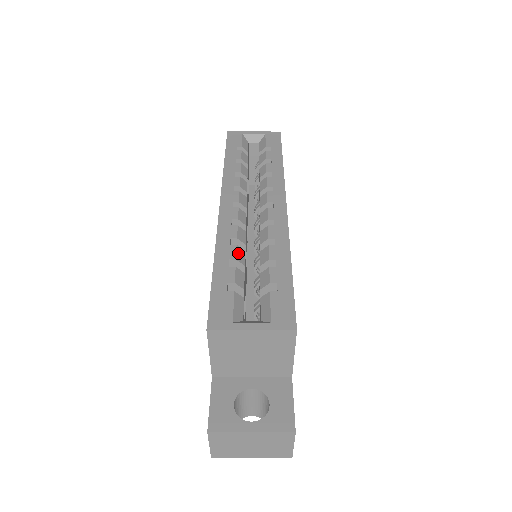
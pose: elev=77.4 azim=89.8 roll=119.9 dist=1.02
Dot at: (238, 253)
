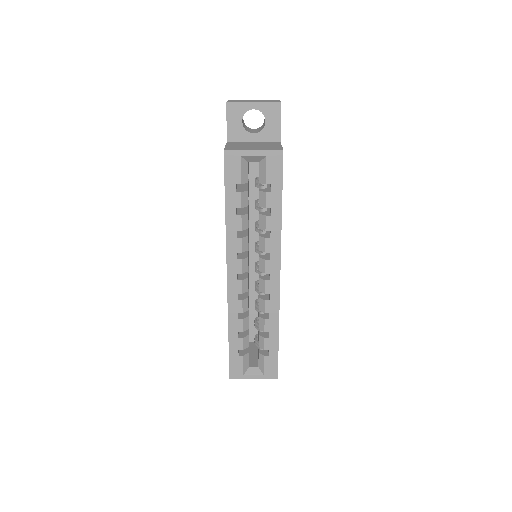
Dot at: (244, 325)
